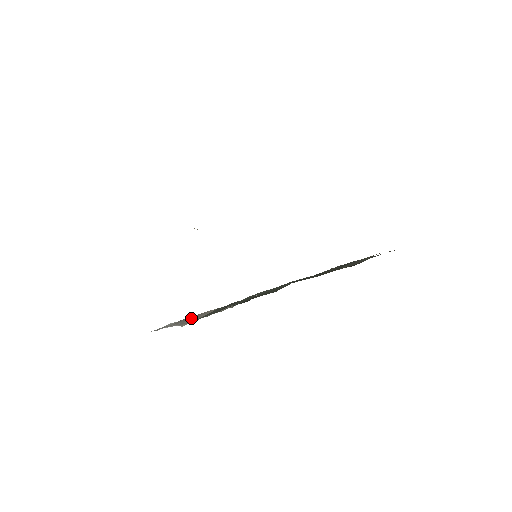
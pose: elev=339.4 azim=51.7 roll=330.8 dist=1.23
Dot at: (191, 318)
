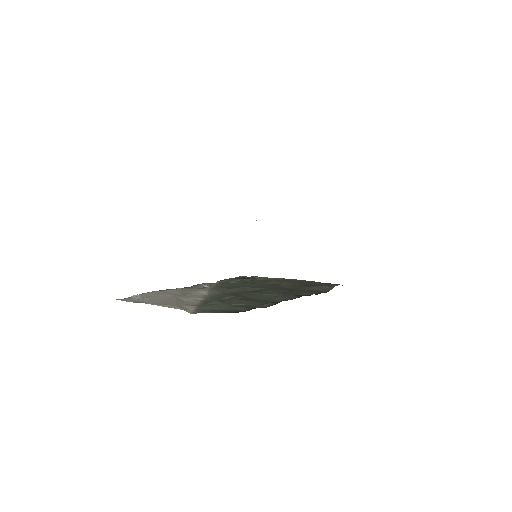
Dot at: (169, 298)
